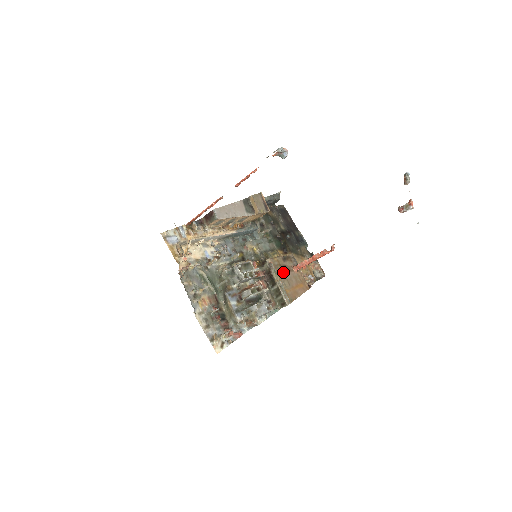
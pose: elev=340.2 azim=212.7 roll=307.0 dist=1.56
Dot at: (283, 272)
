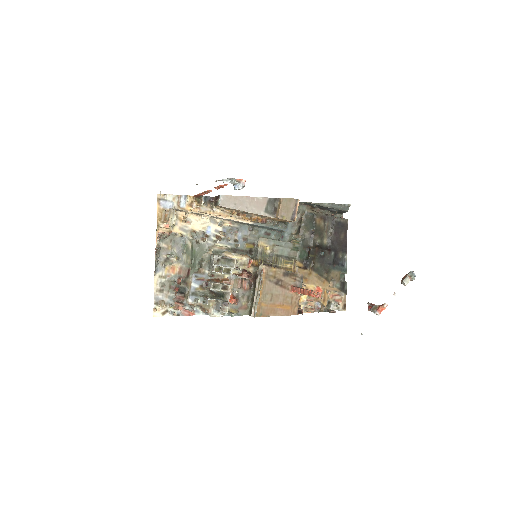
Dot at: (273, 285)
